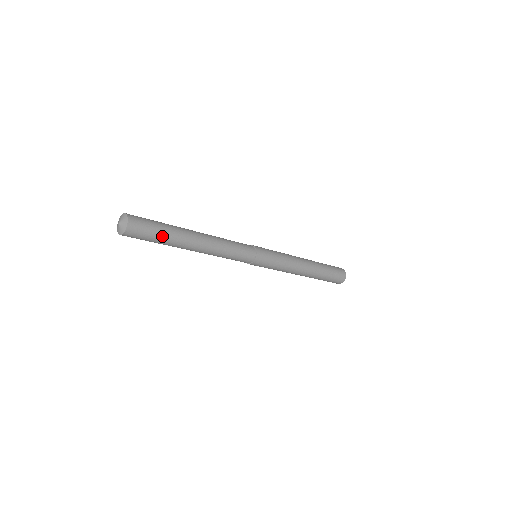
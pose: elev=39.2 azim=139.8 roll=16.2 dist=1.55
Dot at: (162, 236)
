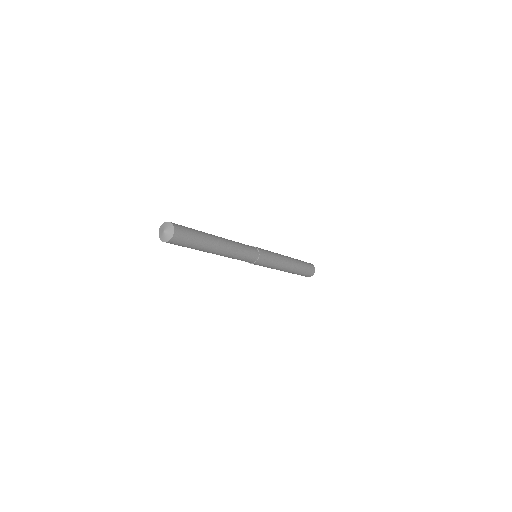
Dot at: (198, 236)
